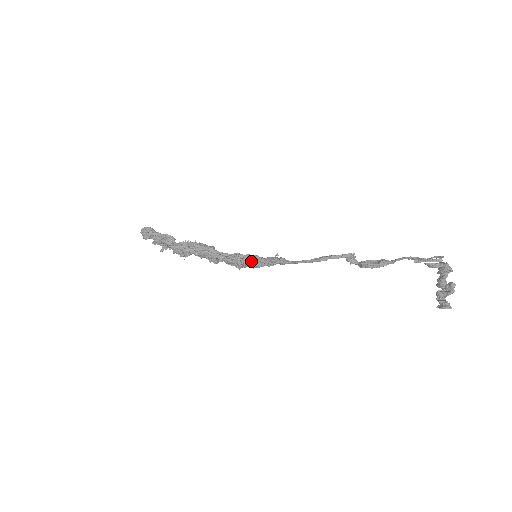
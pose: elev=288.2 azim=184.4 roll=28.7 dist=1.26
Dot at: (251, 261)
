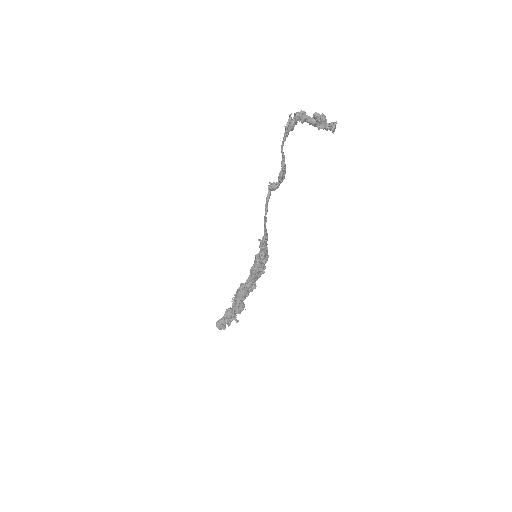
Dot at: (258, 262)
